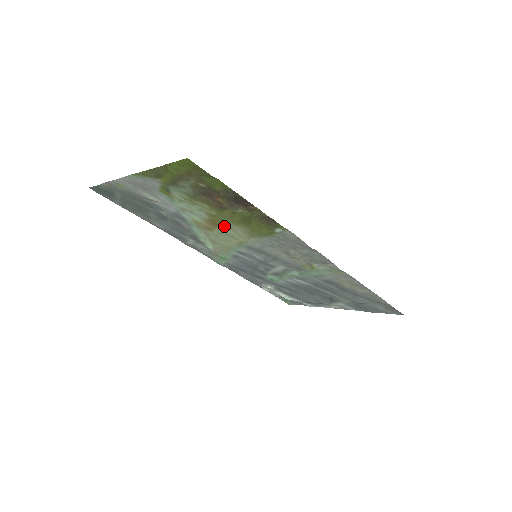
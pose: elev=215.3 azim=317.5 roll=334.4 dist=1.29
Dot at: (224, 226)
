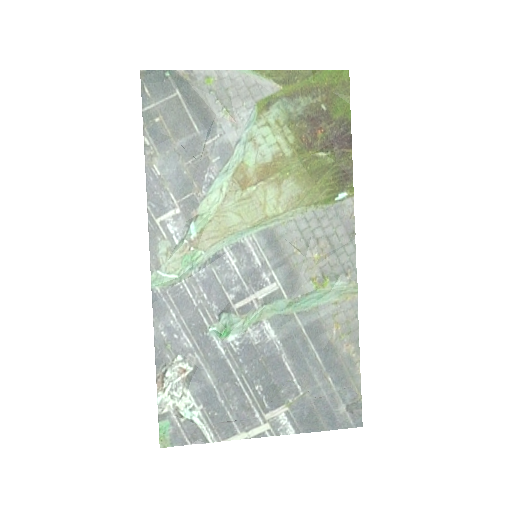
Dot at: (275, 181)
